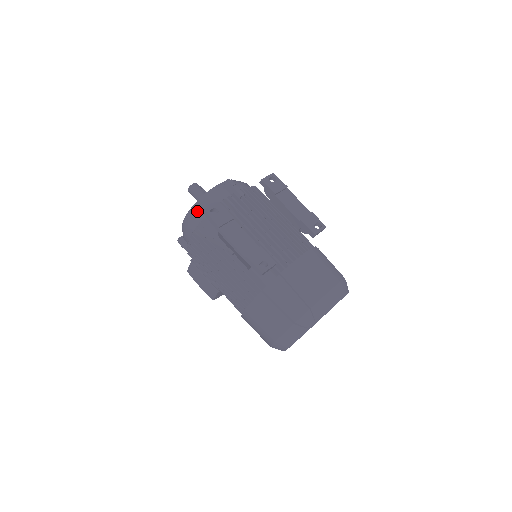
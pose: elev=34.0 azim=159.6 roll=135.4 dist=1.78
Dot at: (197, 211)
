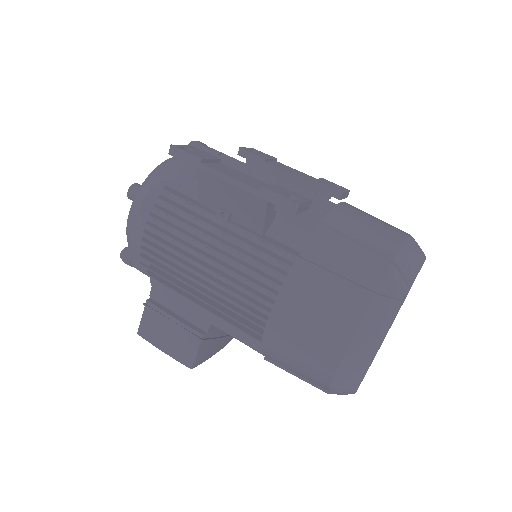
Dot at: (153, 181)
